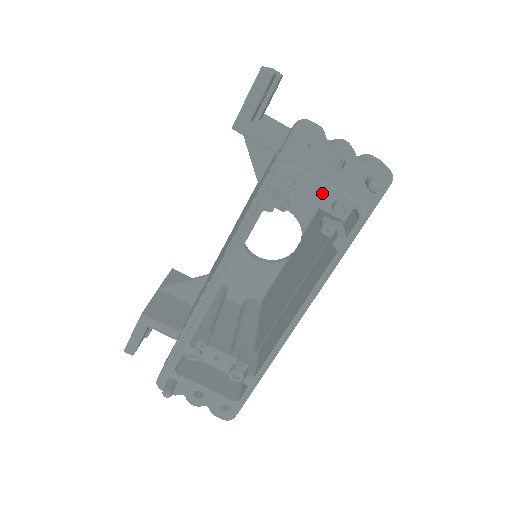
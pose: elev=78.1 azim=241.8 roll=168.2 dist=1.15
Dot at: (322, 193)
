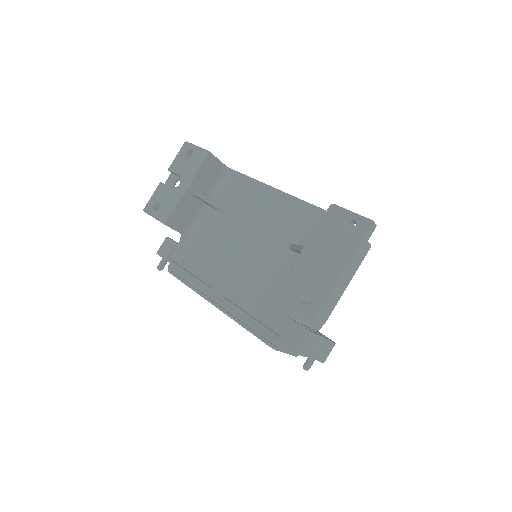
Dot at: occluded
